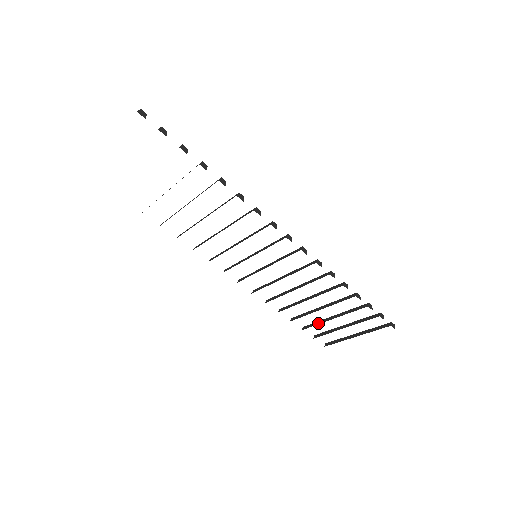
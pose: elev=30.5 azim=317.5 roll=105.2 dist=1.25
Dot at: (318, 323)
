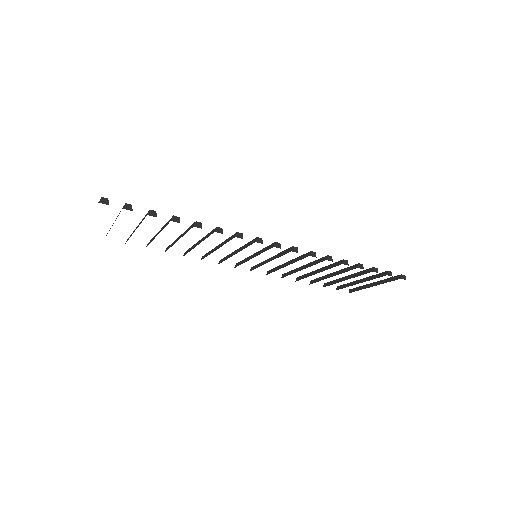
Dot at: (335, 282)
